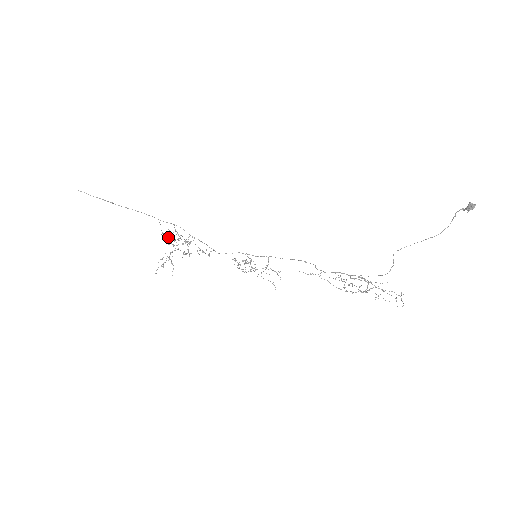
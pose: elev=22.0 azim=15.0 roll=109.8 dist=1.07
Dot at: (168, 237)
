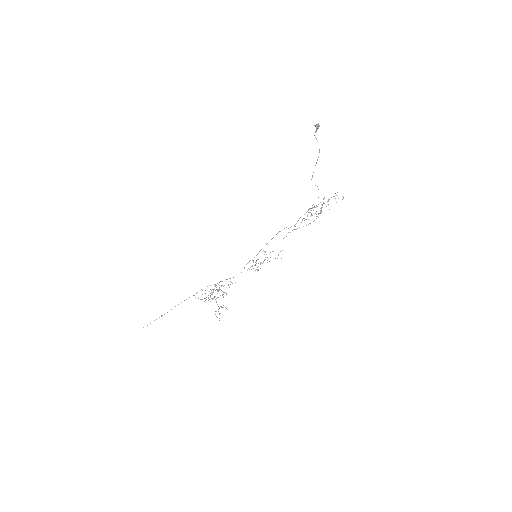
Dot at: occluded
